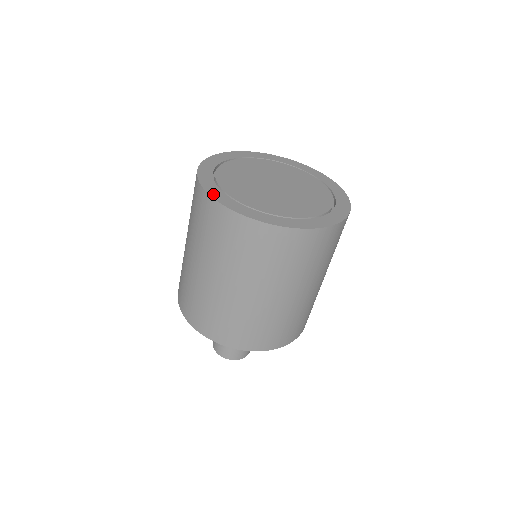
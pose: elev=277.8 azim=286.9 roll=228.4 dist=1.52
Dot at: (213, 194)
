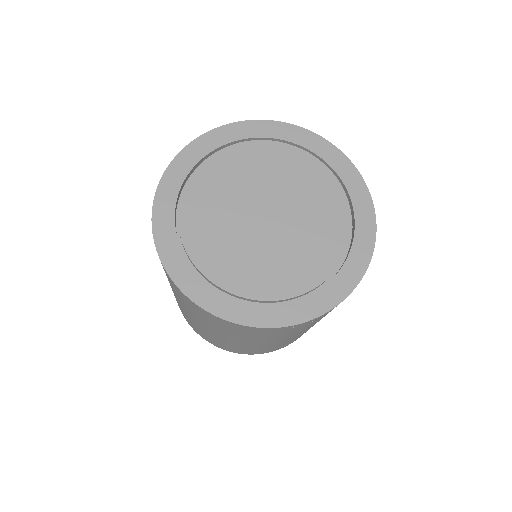
Dot at: (160, 197)
